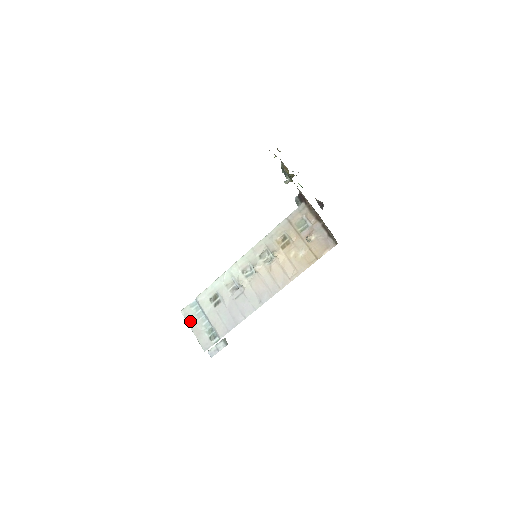
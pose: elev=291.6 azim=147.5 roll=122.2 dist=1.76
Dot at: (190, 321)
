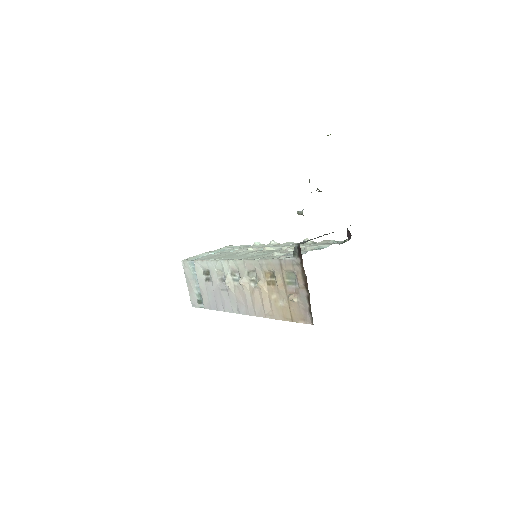
Dot at: (186, 275)
